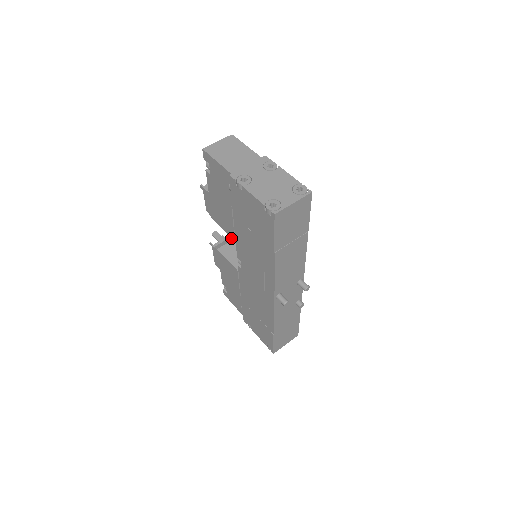
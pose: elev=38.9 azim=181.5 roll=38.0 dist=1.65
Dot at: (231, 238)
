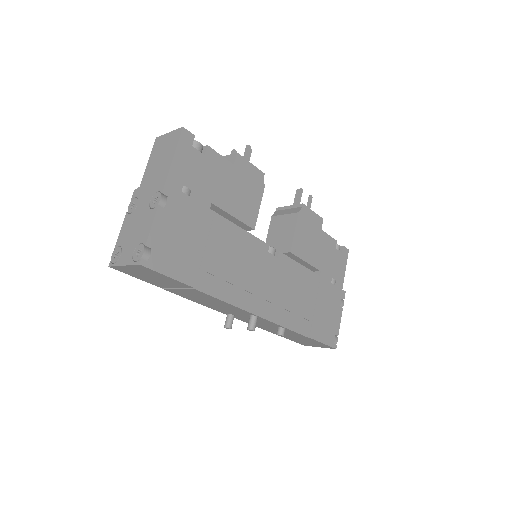
Dot at: (292, 210)
